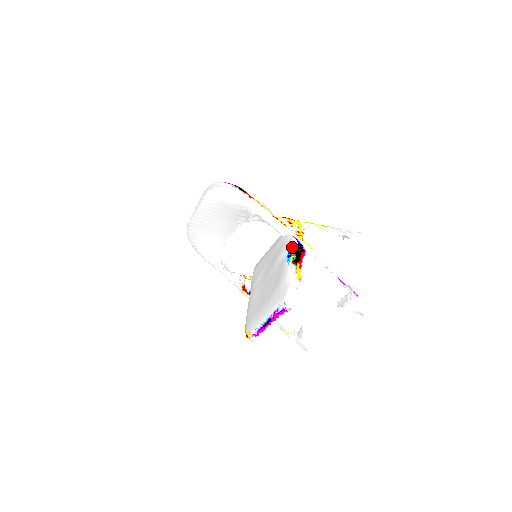
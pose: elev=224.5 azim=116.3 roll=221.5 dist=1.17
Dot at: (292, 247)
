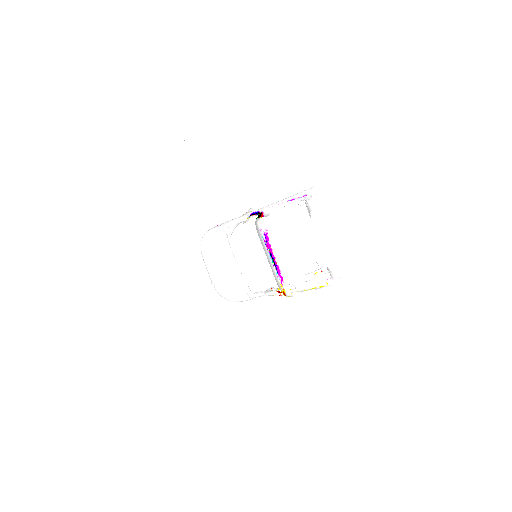
Dot at: occluded
